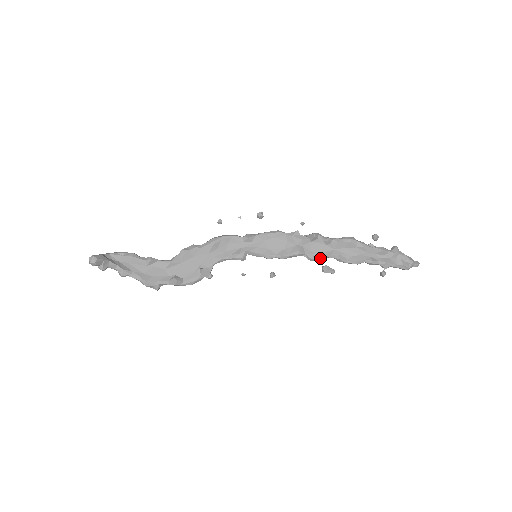
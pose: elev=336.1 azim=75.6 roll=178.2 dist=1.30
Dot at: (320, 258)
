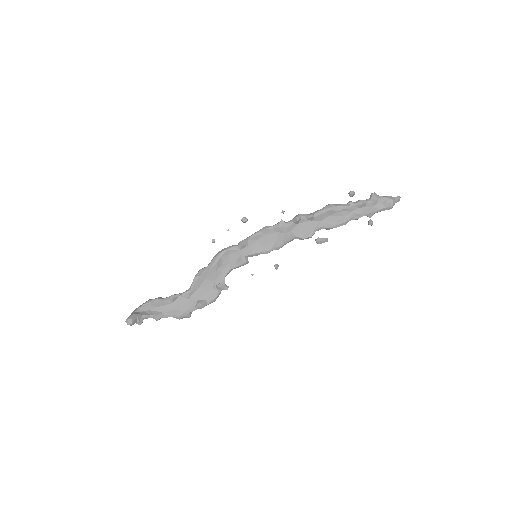
Dot at: (310, 235)
